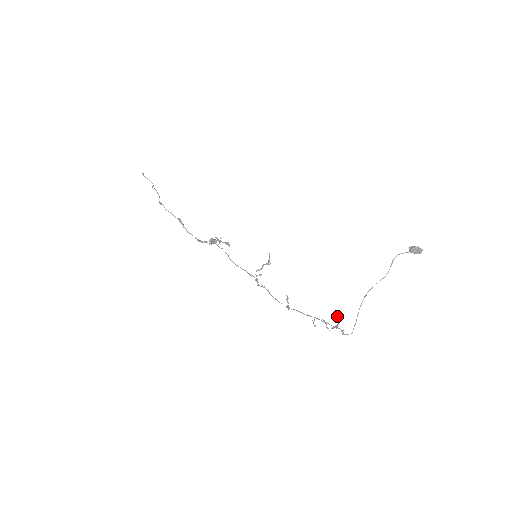
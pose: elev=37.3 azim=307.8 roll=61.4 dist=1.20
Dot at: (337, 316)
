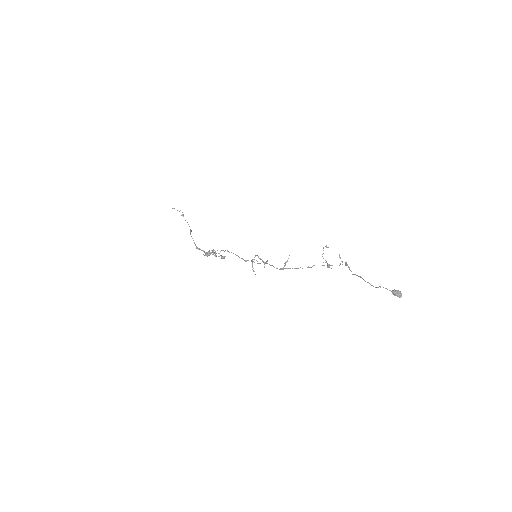
Dot at: occluded
